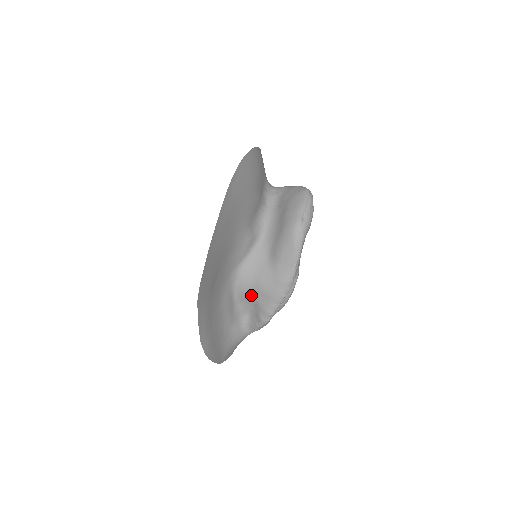
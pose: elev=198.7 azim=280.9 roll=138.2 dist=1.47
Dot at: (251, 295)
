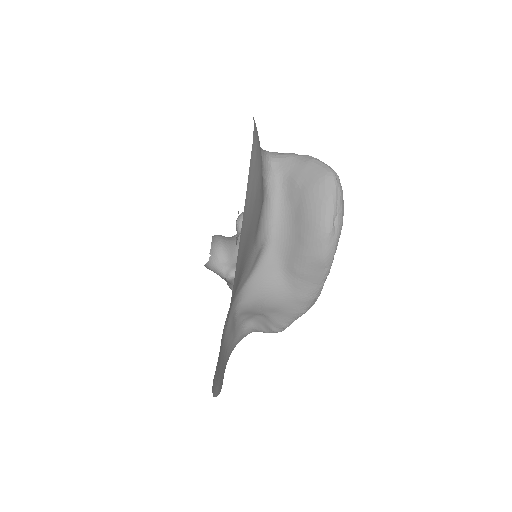
Dot at: (259, 310)
